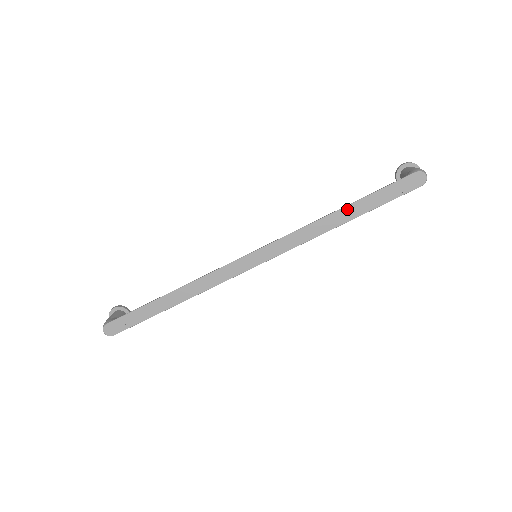
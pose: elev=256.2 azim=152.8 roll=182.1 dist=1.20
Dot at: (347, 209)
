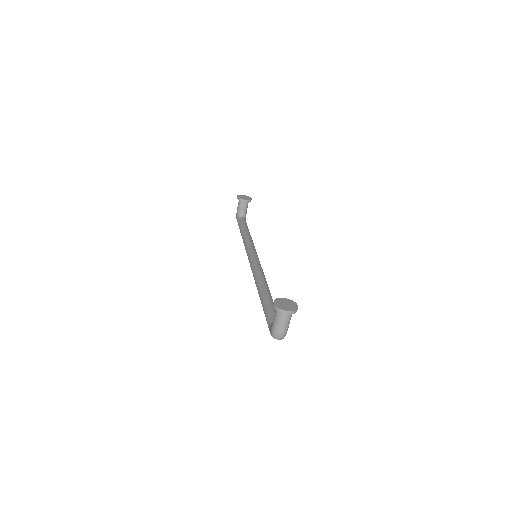
Dot at: occluded
